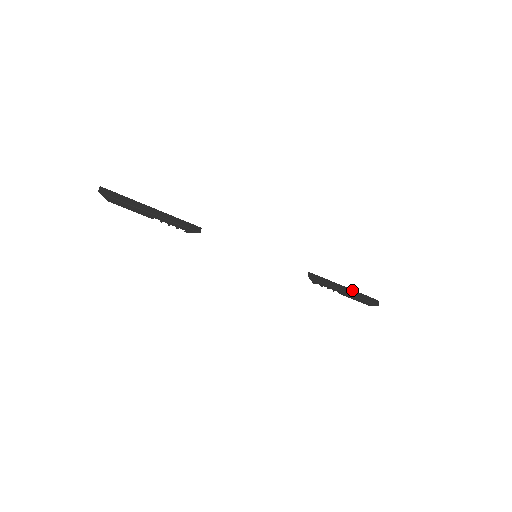
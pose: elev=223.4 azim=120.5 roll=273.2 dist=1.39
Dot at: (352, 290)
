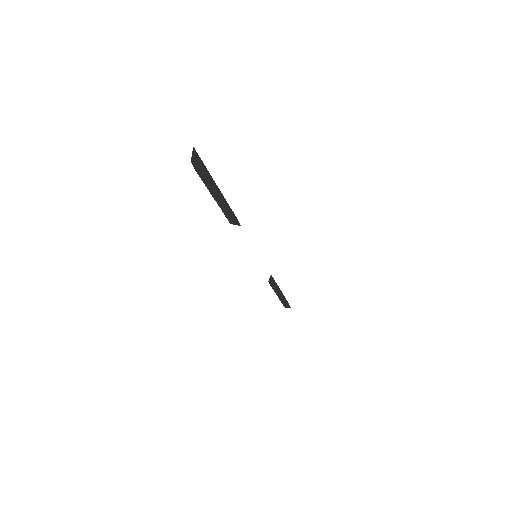
Dot at: occluded
